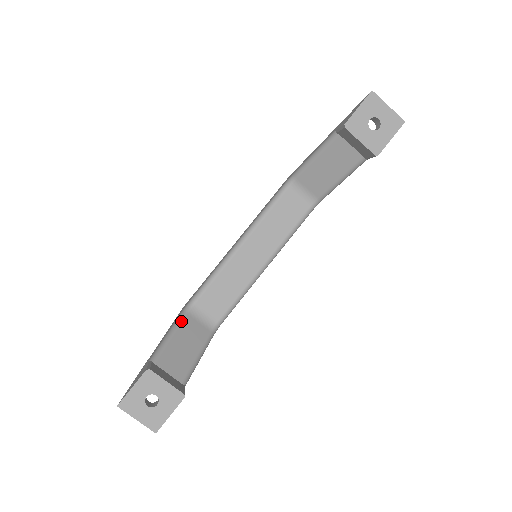
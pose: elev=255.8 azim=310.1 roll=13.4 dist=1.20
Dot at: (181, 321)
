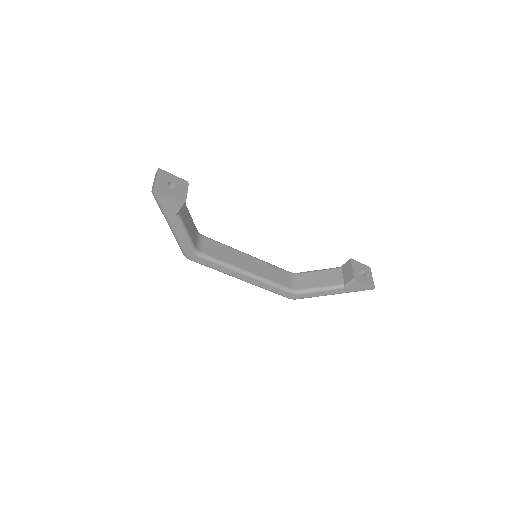
Dot at: occluded
